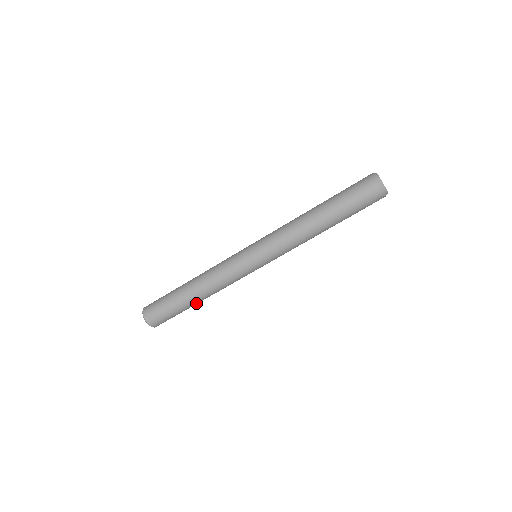
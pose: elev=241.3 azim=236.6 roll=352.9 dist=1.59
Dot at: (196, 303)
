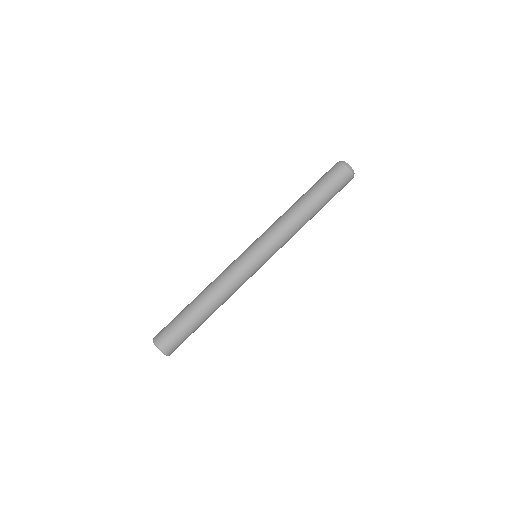
Dot at: (208, 317)
